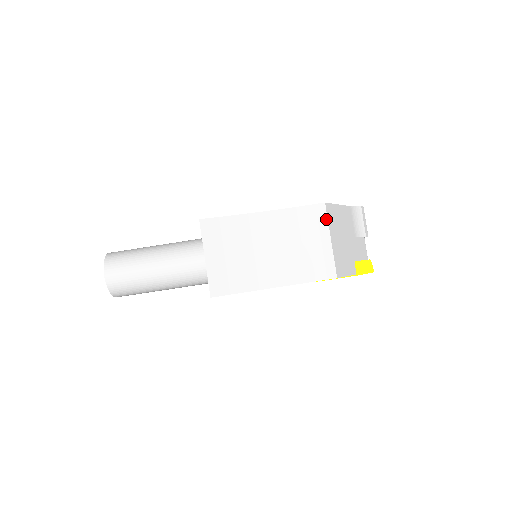
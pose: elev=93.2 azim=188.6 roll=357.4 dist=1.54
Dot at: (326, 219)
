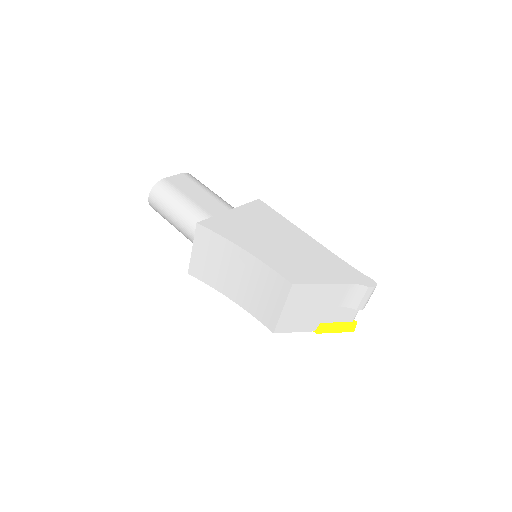
Dot at: (287, 295)
